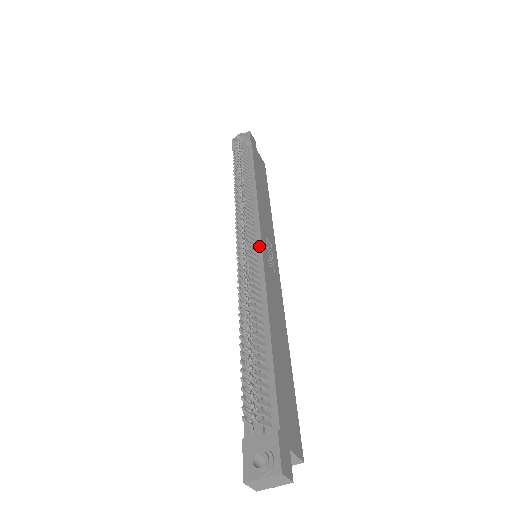
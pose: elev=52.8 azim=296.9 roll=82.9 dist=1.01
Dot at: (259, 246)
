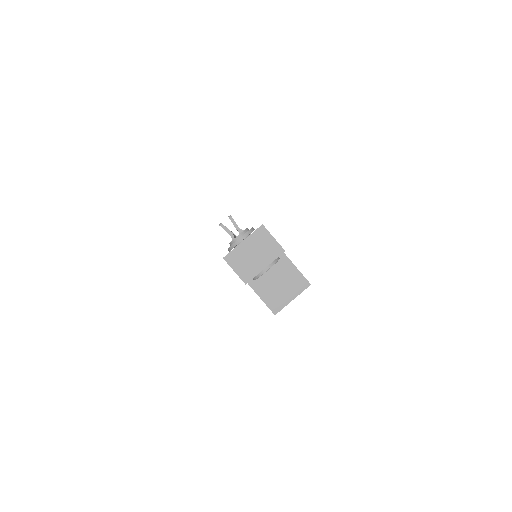
Dot at: occluded
